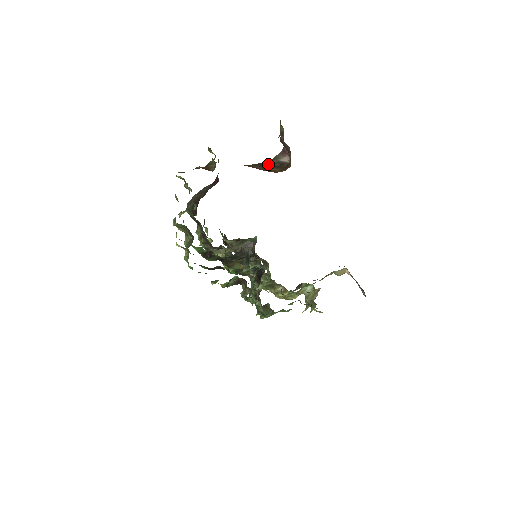
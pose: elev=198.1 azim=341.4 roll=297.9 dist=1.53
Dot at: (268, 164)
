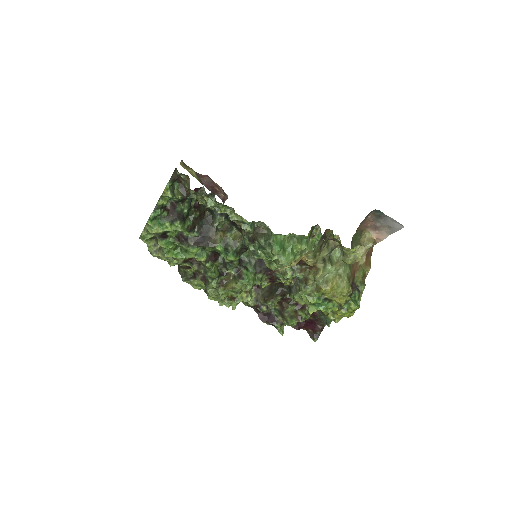
Dot at: occluded
